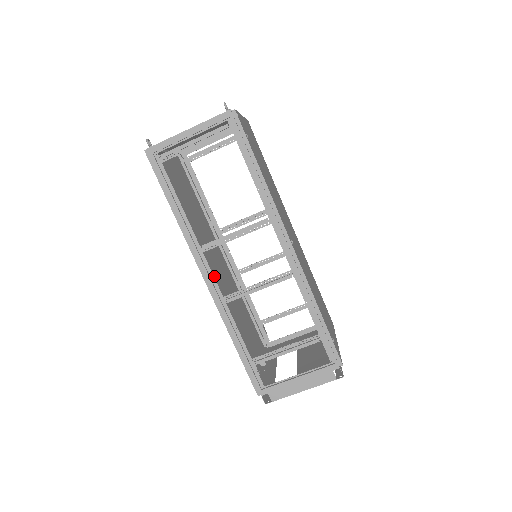
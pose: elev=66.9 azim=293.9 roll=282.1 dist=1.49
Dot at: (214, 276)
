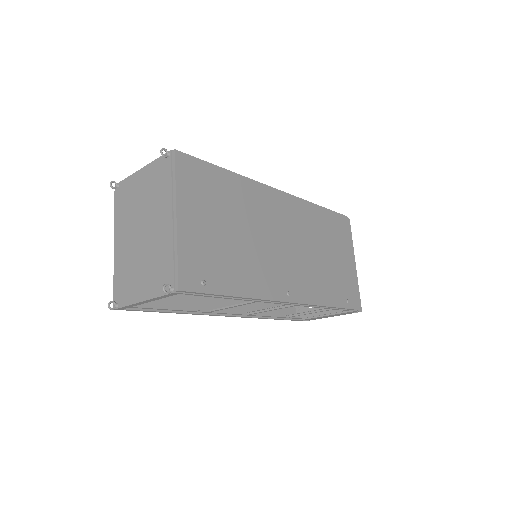
Dot at: occluded
